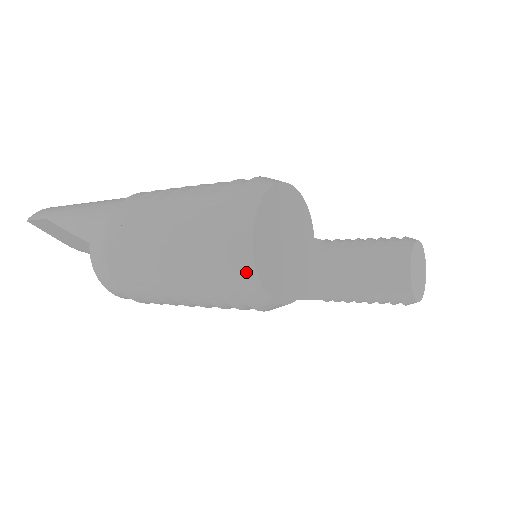
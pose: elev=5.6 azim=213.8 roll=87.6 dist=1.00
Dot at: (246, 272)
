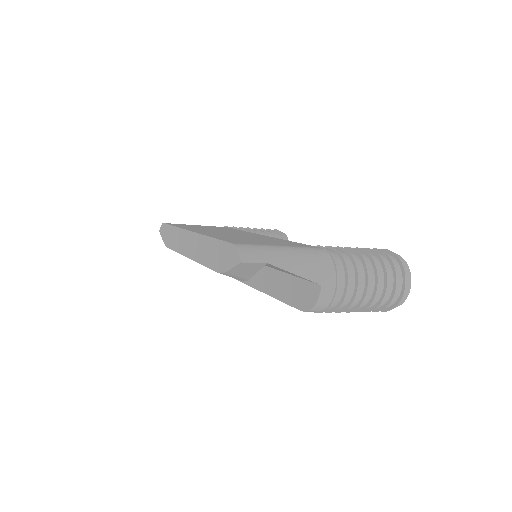
Dot at: (404, 300)
